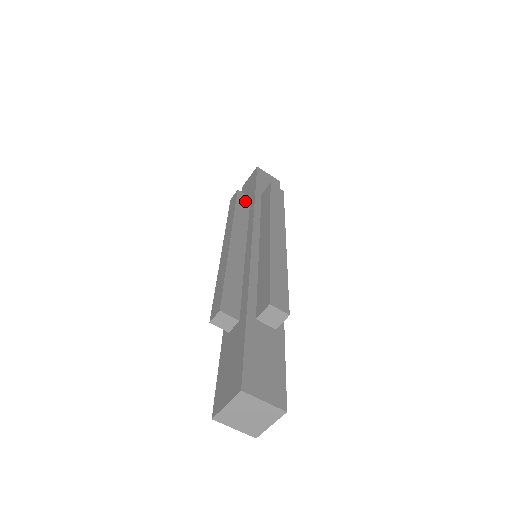
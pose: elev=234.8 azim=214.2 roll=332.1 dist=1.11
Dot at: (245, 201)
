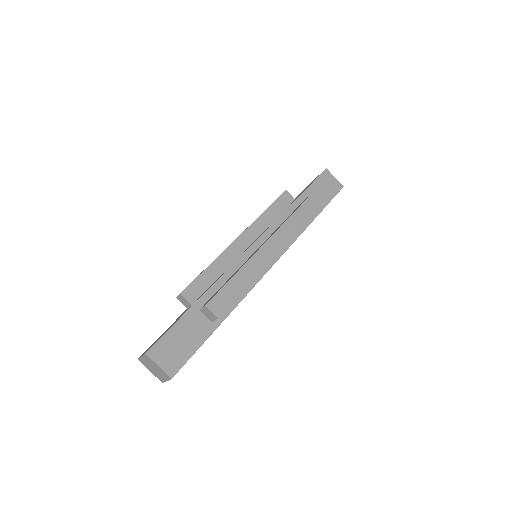
Dot at: (285, 202)
